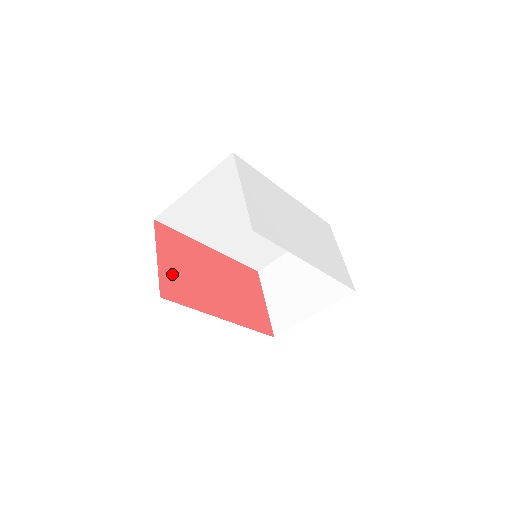
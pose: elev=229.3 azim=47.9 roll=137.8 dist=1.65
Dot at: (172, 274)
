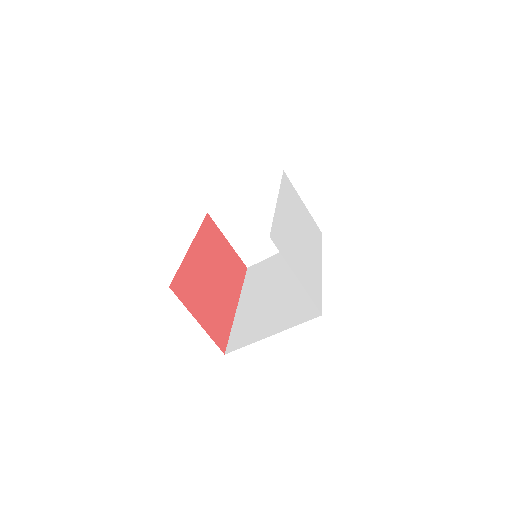
Dot at: (210, 321)
